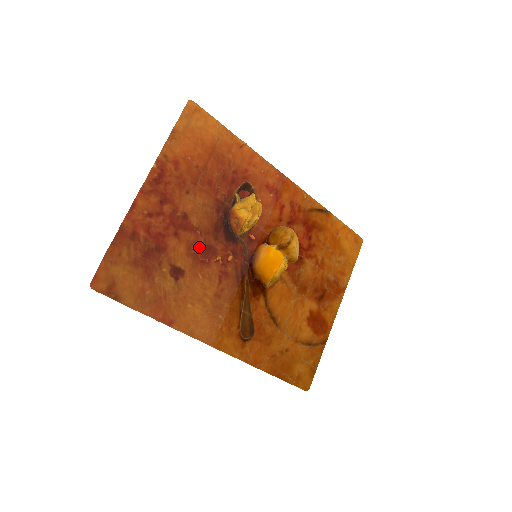
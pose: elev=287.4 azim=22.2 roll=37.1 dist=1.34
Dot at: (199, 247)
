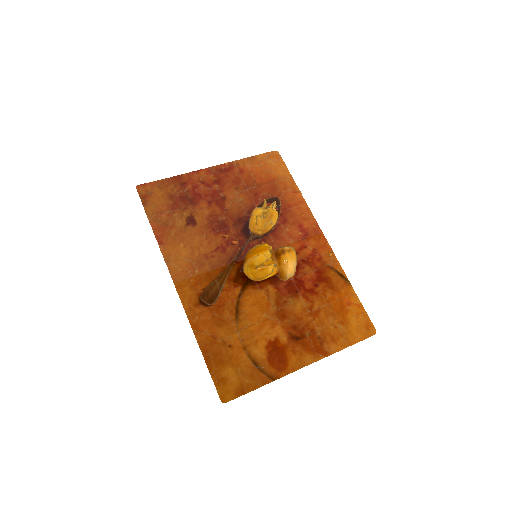
Dot at: (219, 220)
